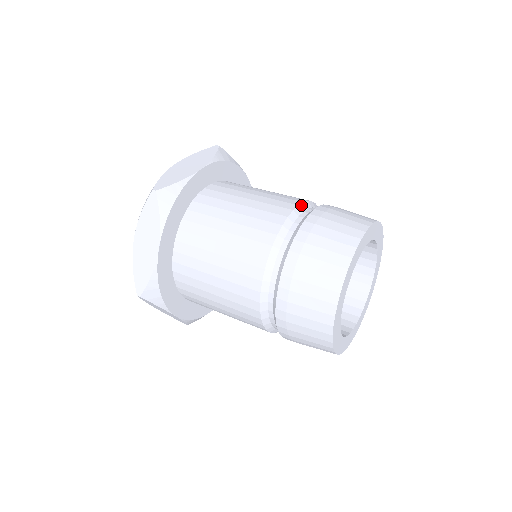
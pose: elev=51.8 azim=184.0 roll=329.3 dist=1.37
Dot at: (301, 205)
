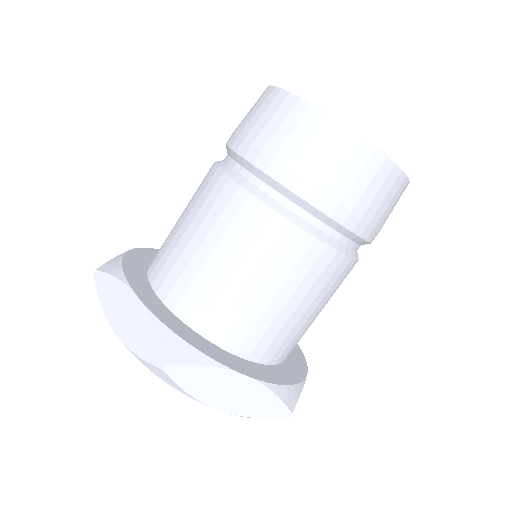
Dot at: occluded
